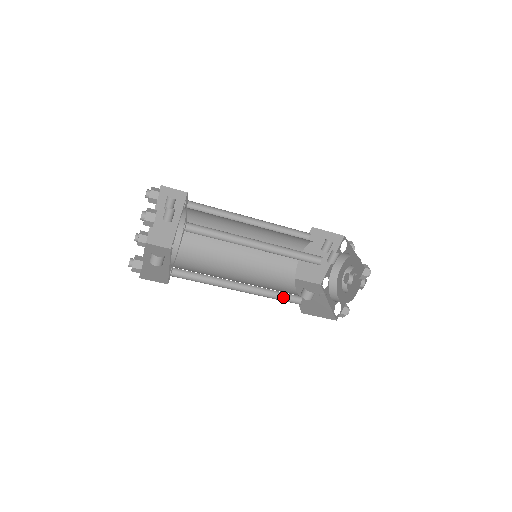
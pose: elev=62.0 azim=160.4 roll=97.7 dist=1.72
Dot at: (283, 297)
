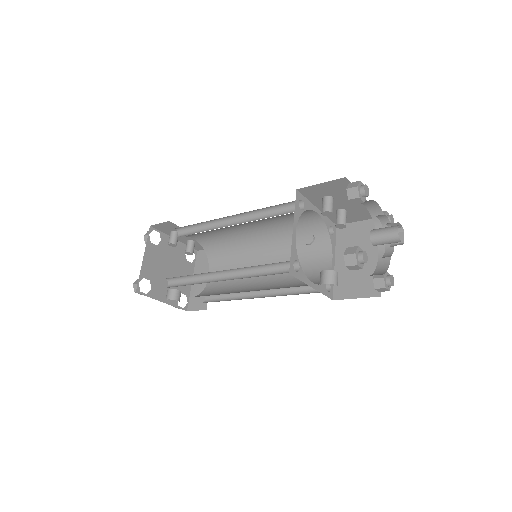
Dot at: occluded
